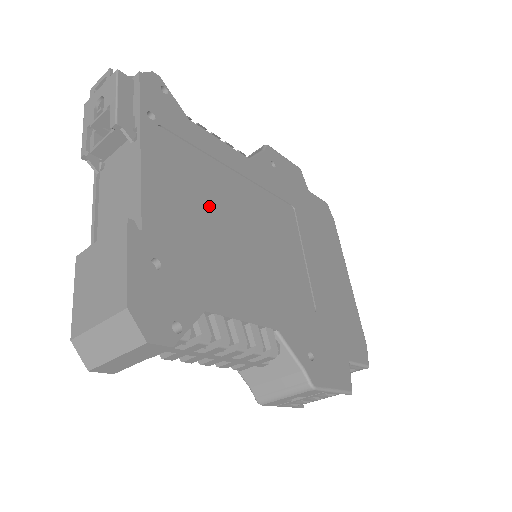
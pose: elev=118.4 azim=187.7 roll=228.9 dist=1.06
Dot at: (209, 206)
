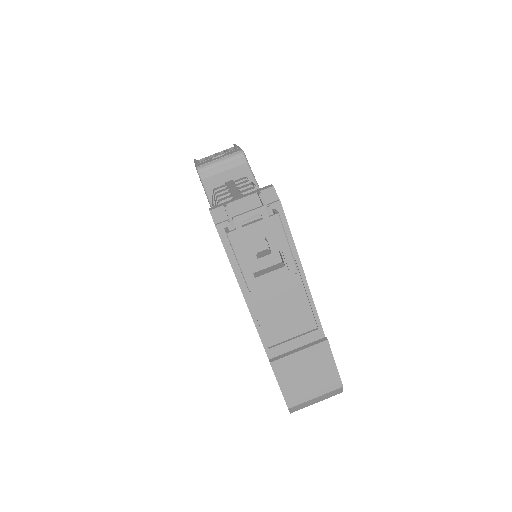
Dot at: occluded
